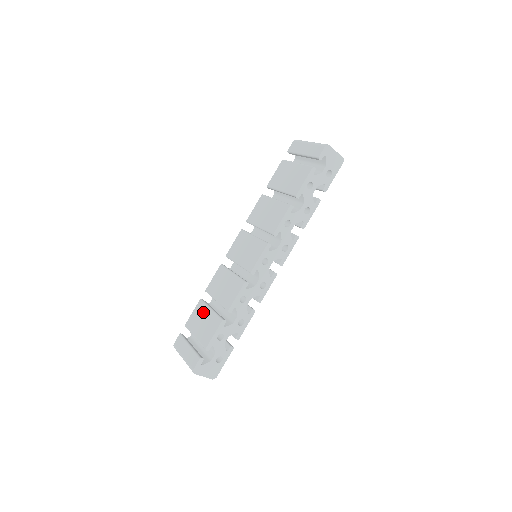
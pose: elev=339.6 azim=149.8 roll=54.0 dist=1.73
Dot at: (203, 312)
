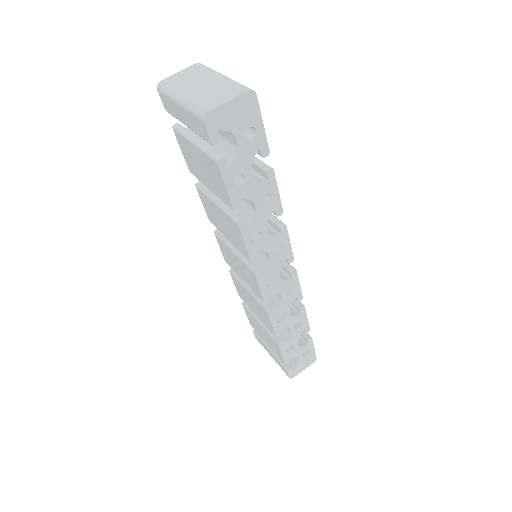
Dot at: (255, 322)
